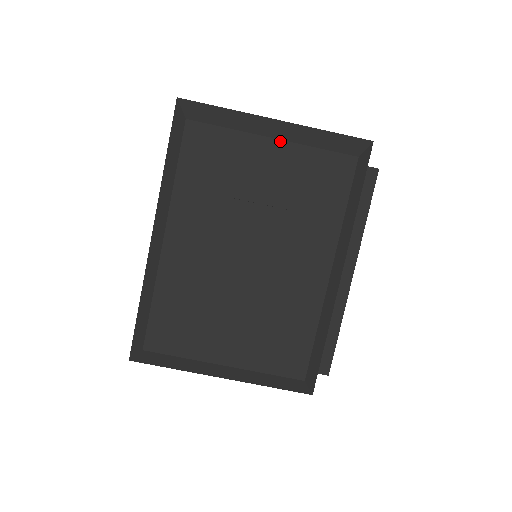
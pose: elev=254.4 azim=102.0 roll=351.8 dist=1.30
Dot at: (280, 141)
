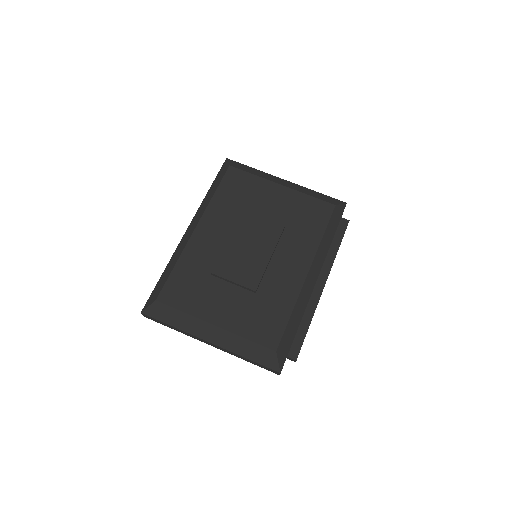
Dot at: (286, 187)
